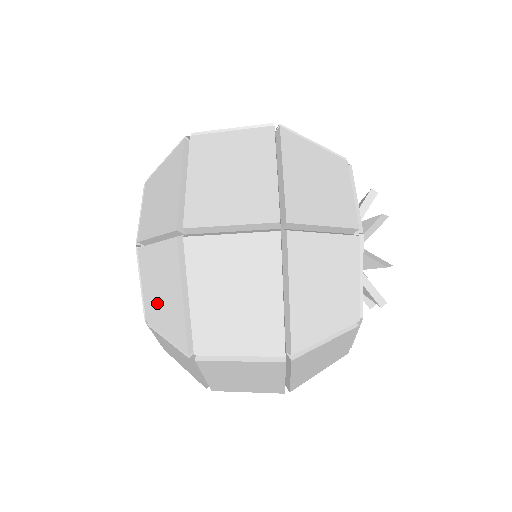
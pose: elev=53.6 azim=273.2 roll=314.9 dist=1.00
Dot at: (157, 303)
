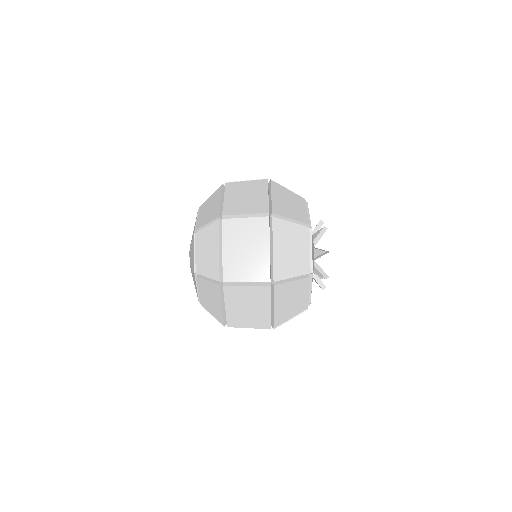
Dot at: (204, 259)
